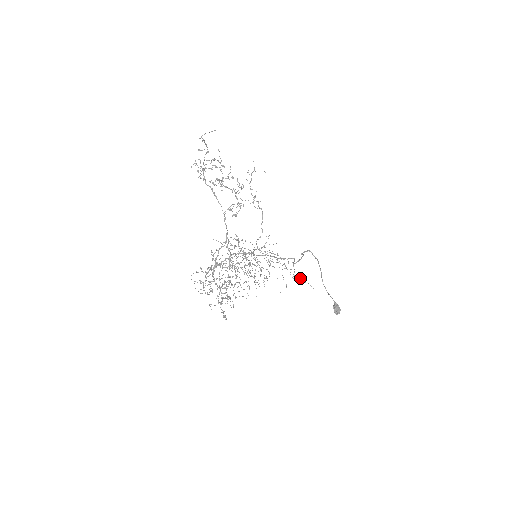
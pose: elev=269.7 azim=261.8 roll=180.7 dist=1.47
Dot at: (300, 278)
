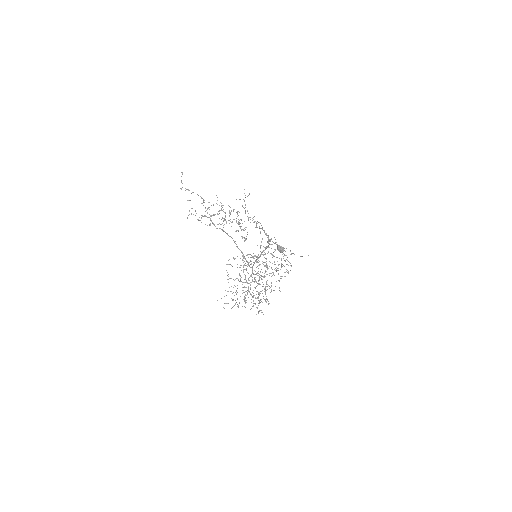
Dot at: occluded
